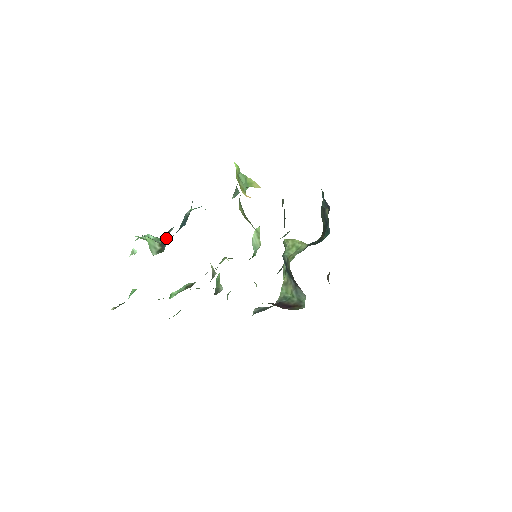
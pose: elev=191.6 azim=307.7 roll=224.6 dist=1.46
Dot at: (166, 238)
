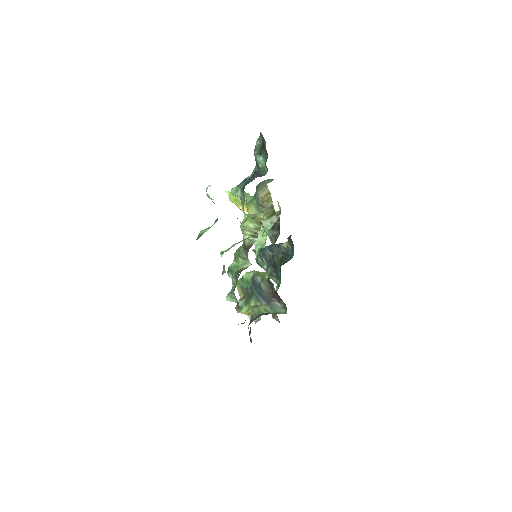
Dot at: occluded
